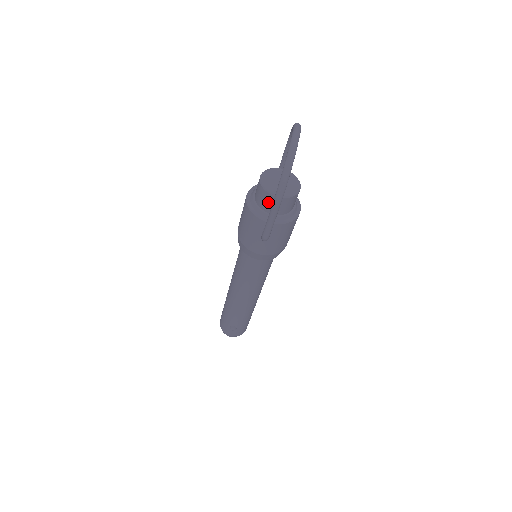
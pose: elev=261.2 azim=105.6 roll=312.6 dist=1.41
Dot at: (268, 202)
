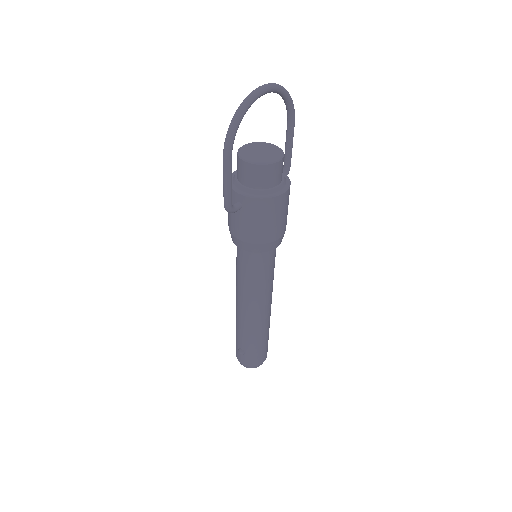
Dot at: (241, 170)
